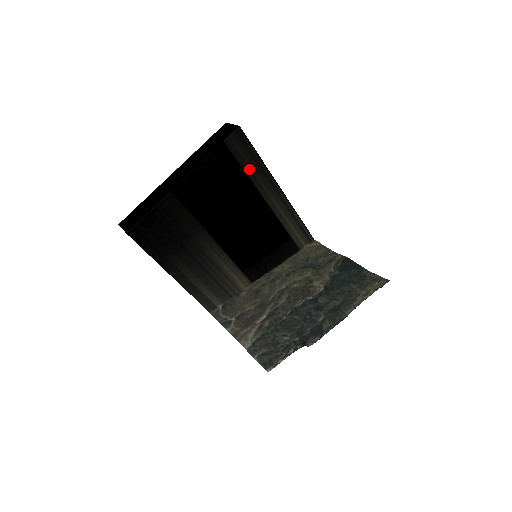
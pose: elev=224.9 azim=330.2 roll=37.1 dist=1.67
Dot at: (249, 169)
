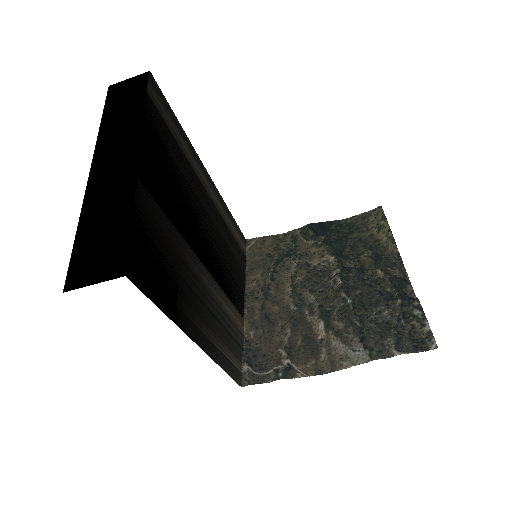
Dot at: (179, 141)
